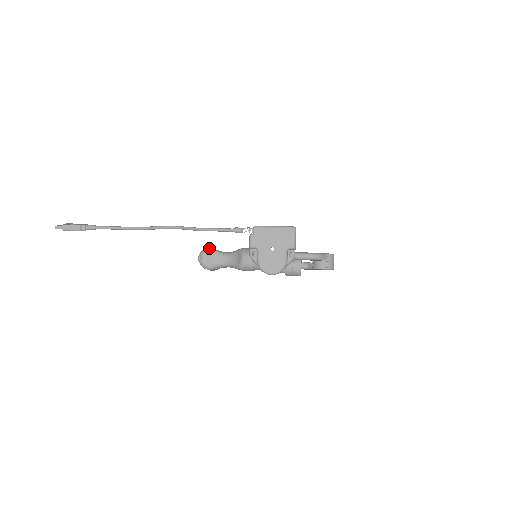
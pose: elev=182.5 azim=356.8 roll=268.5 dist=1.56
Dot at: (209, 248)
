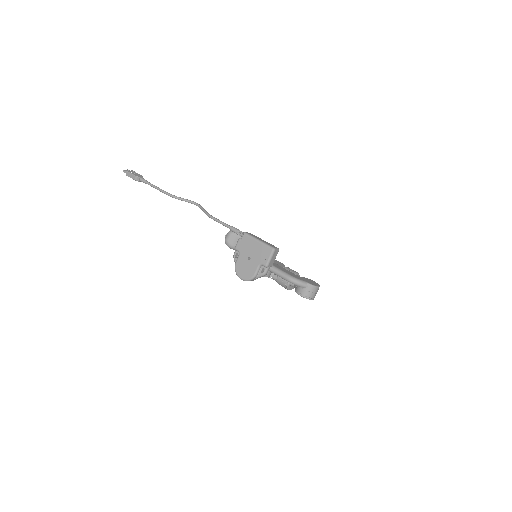
Dot at: occluded
